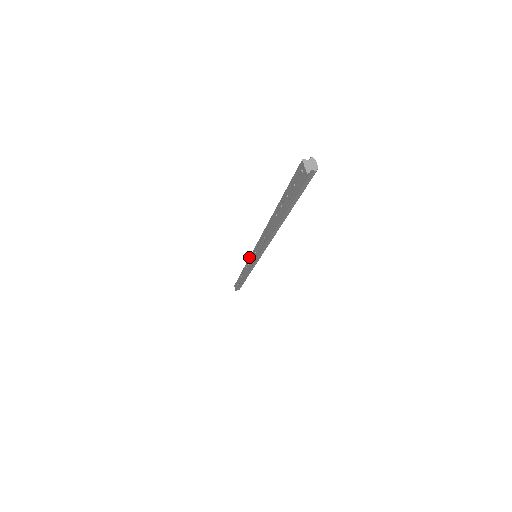
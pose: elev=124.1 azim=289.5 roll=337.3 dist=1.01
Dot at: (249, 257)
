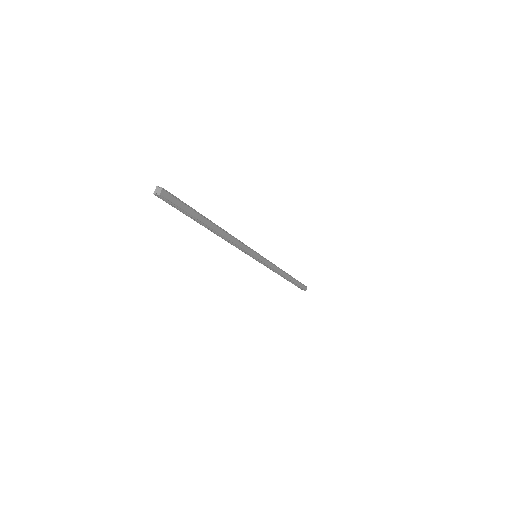
Dot at: occluded
